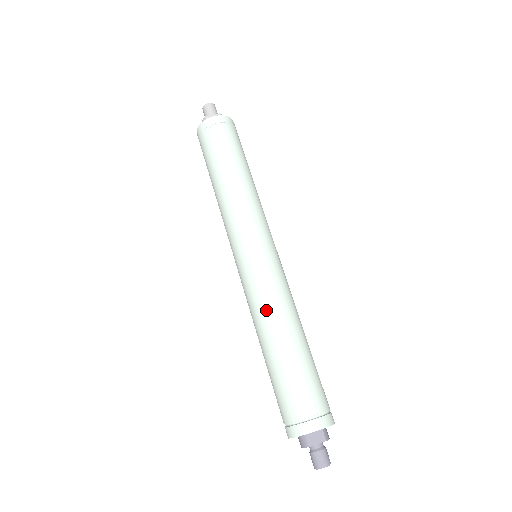
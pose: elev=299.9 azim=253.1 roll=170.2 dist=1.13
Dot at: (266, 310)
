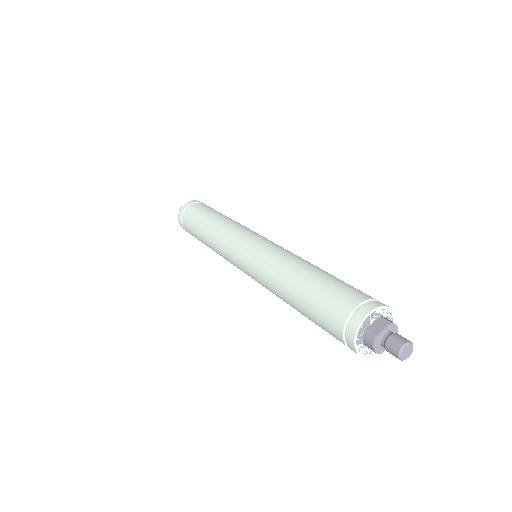
Dot at: (275, 267)
